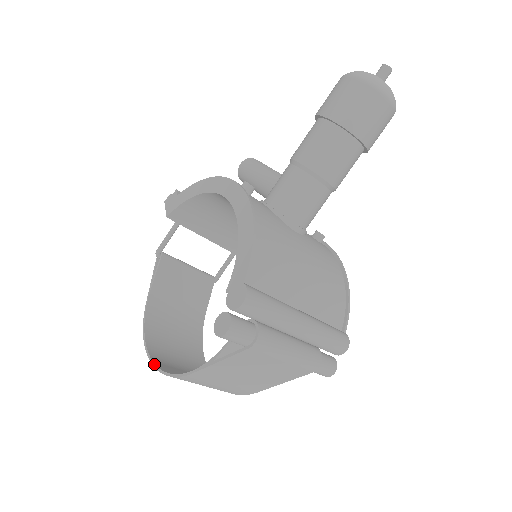
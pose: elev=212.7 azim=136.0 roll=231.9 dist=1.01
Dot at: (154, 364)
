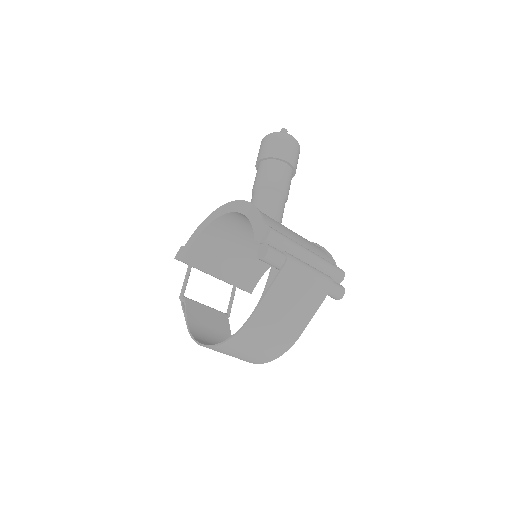
Dot at: (218, 344)
